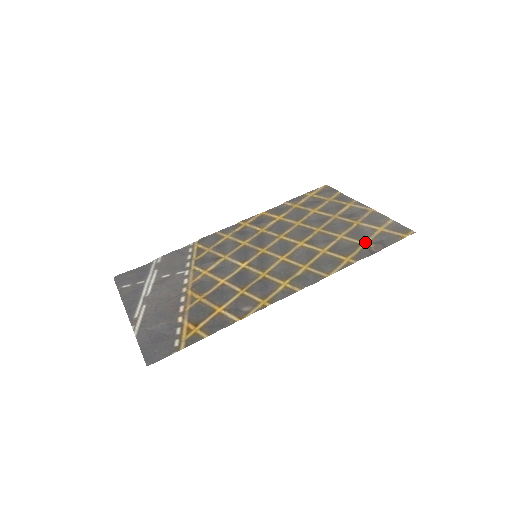
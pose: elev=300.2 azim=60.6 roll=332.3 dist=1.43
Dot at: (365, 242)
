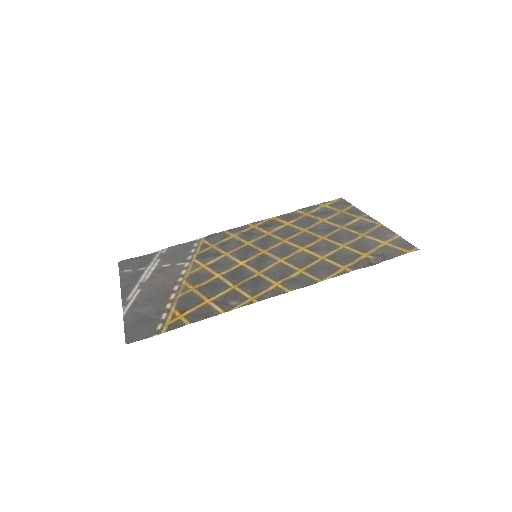
Dot at: (366, 253)
